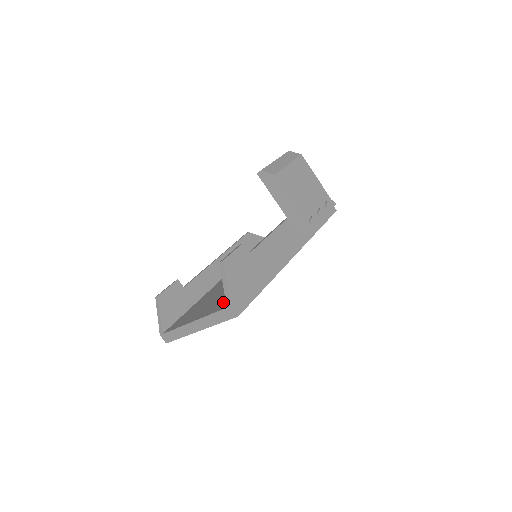
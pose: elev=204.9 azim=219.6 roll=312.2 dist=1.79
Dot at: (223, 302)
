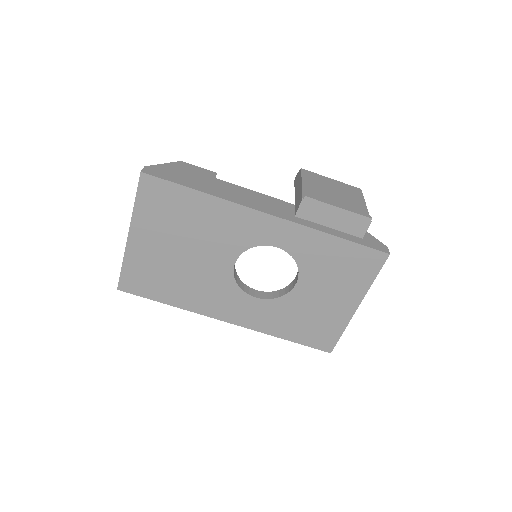
Dot at: occluded
